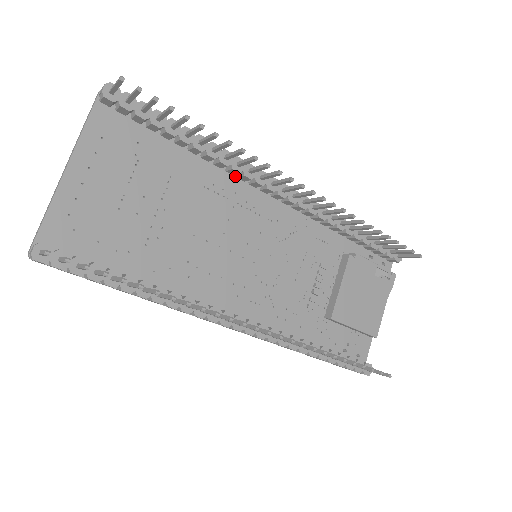
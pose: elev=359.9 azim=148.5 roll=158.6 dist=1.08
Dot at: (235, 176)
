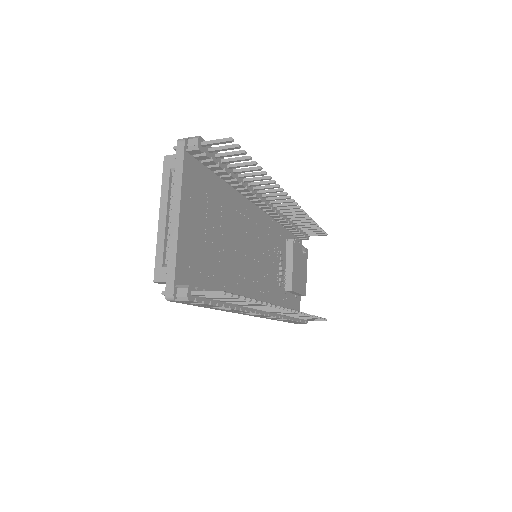
Dot at: (245, 197)
